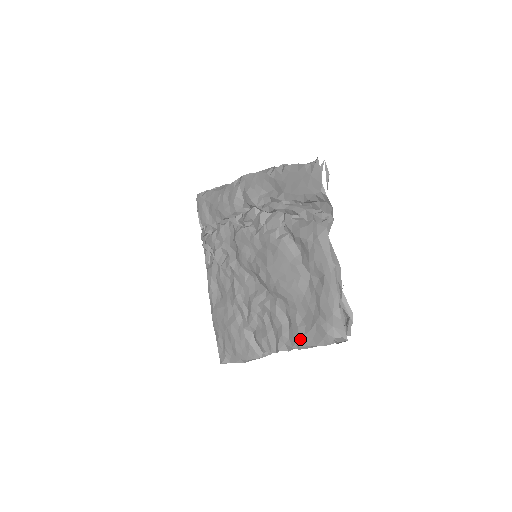
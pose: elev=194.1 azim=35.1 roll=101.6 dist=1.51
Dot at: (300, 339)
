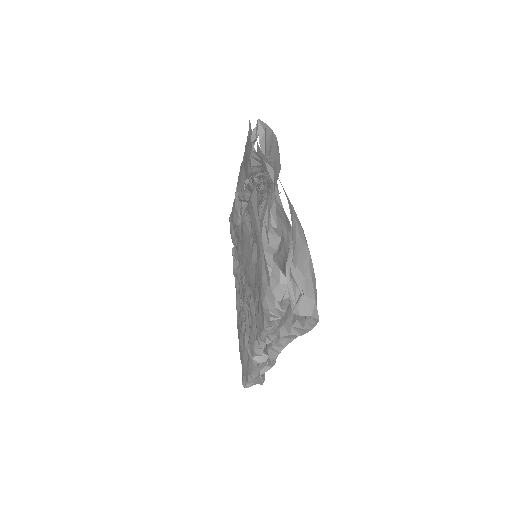
Dot at: (257, 326)
